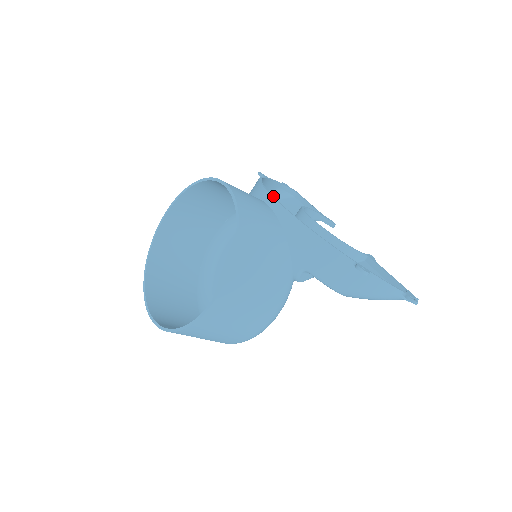
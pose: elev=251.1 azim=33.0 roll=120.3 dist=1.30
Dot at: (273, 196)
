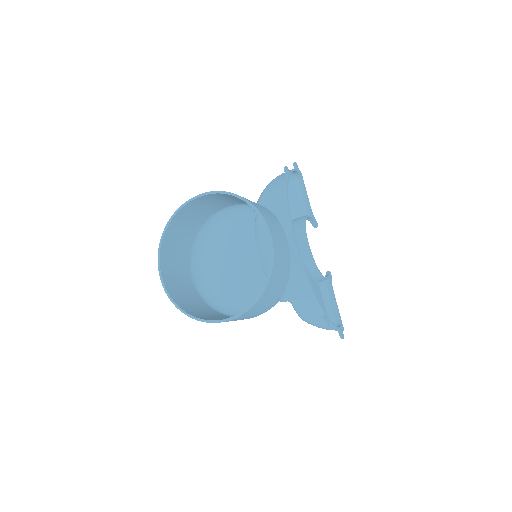
Dot at: occluded
